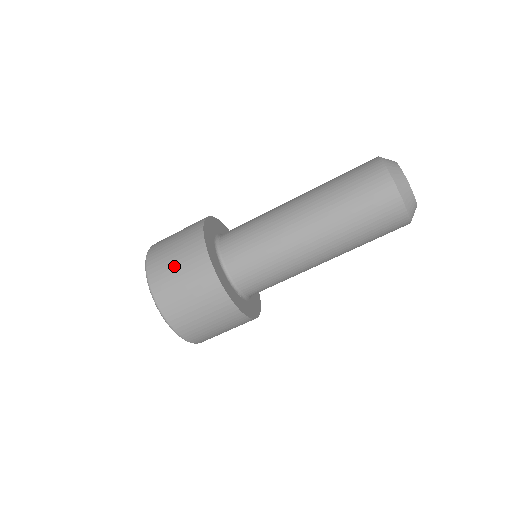
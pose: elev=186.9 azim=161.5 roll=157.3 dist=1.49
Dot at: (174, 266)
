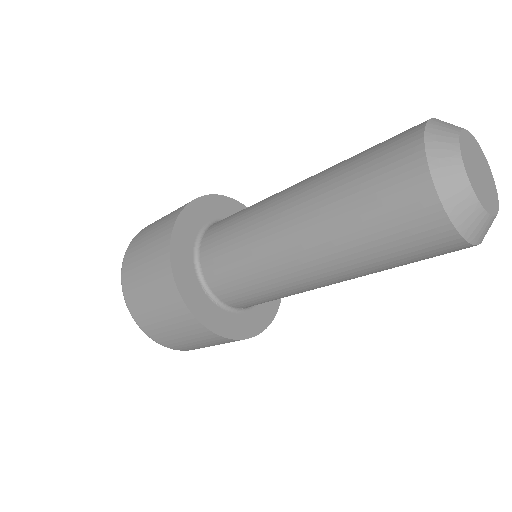
Dot at: (146, 239)
